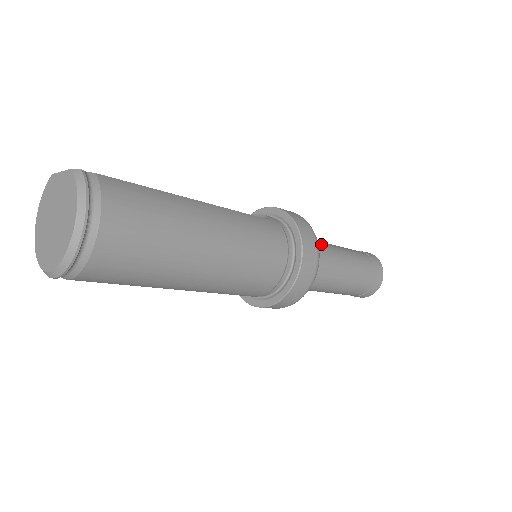
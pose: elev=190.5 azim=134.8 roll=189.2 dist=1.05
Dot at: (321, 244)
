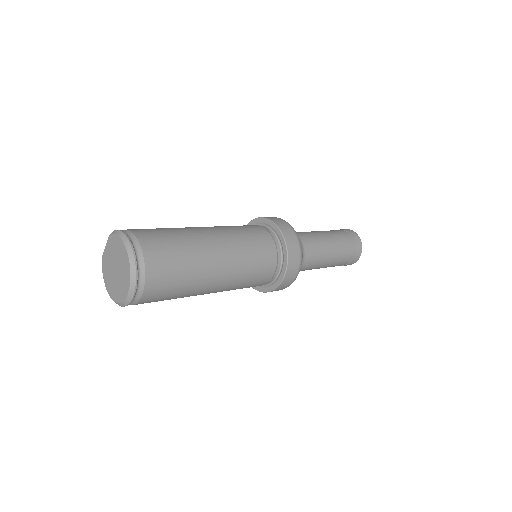
Dot at: occluded
